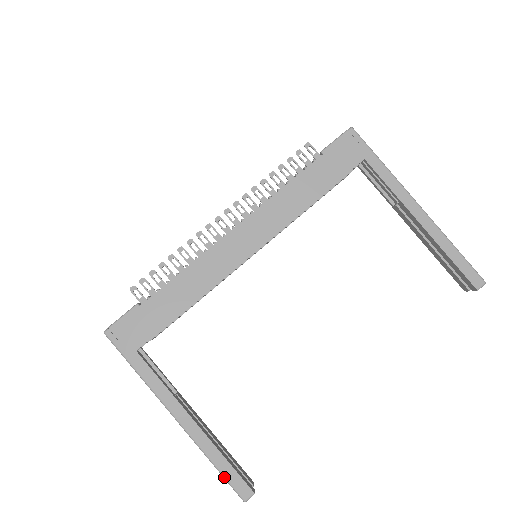
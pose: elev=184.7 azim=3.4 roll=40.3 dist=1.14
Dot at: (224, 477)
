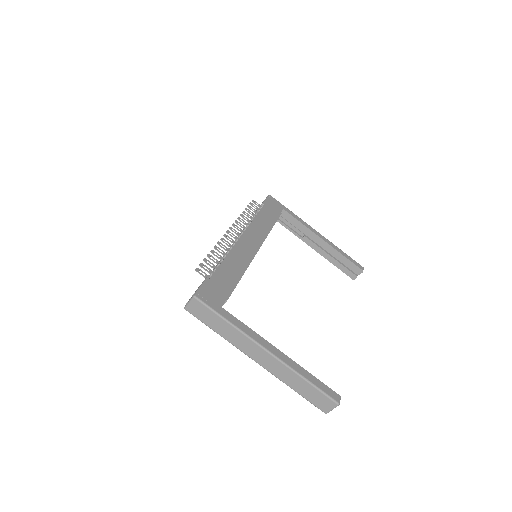
Dot at: (319, 388)
